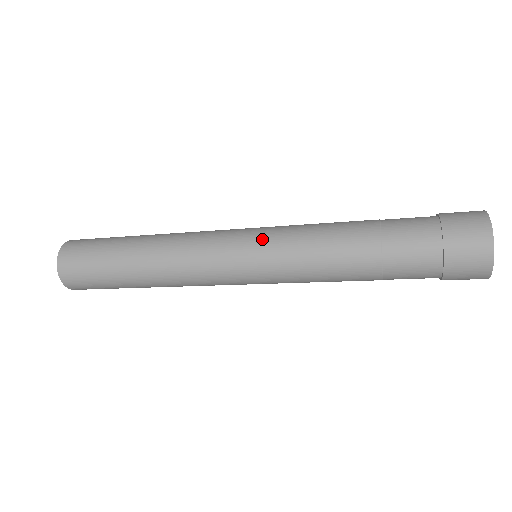
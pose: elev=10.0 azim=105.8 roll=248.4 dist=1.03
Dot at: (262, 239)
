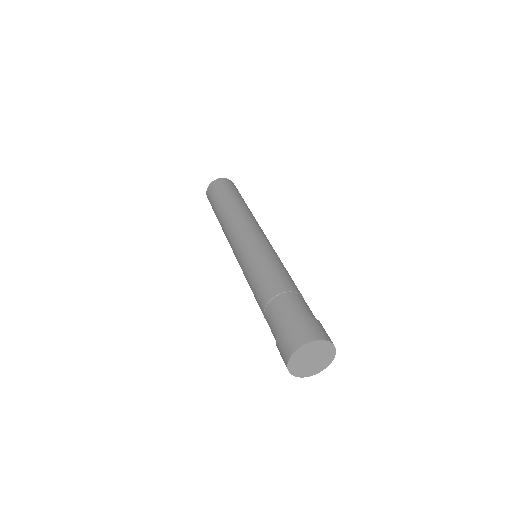
Dot at: (246, 252)
